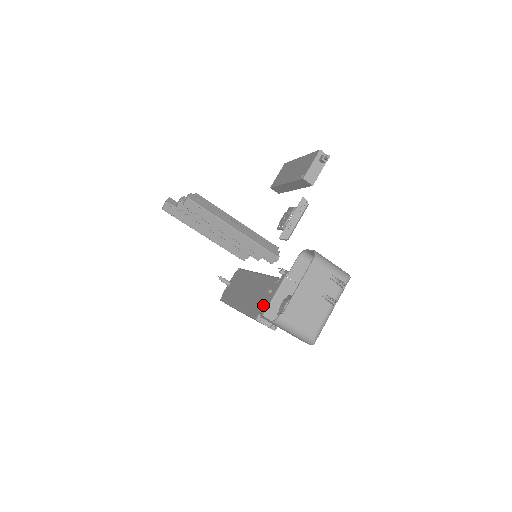
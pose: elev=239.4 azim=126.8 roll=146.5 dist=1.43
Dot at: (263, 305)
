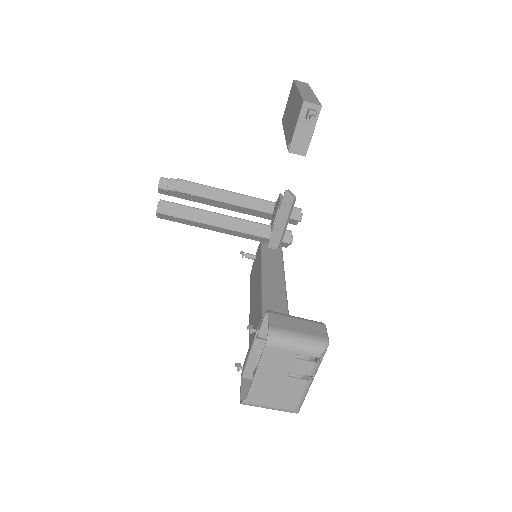
Dot at: occluded
